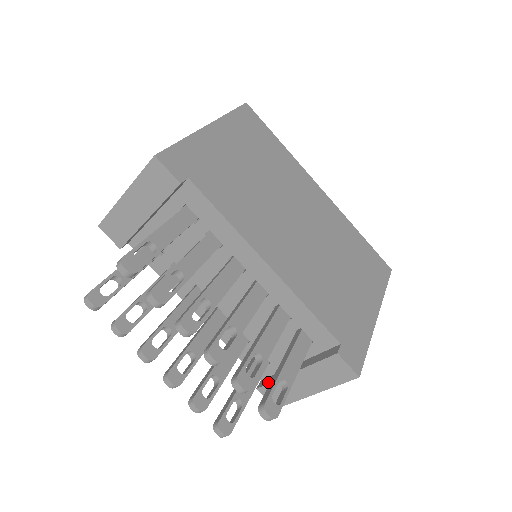
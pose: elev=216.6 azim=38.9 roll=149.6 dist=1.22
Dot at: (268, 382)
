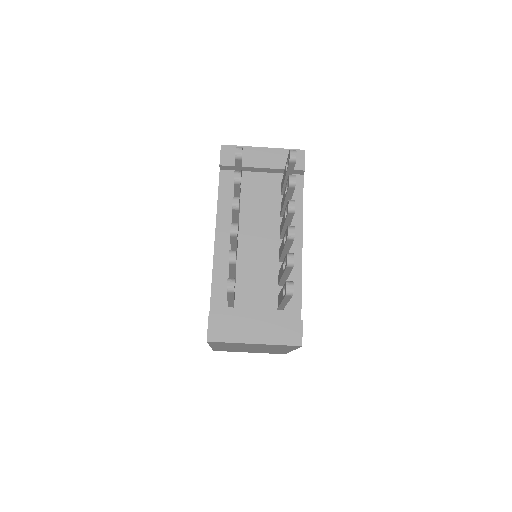
Dot at: (224, 316)
